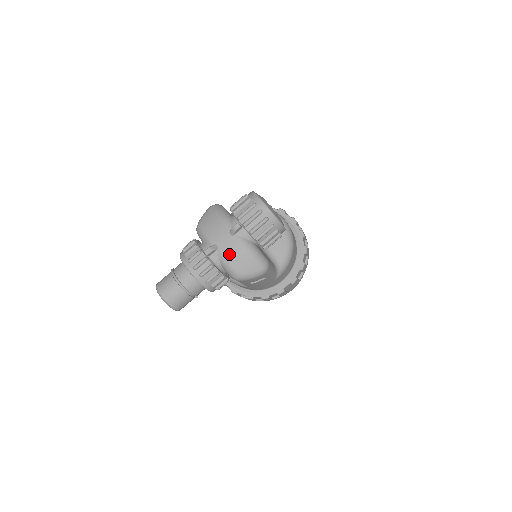
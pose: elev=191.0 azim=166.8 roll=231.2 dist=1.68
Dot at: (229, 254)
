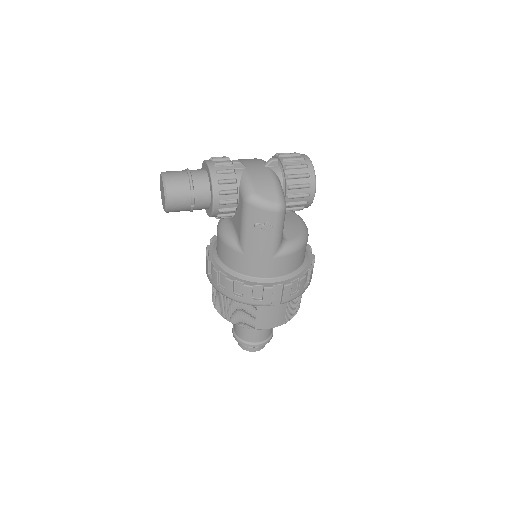
Dot at: (254, 174)
